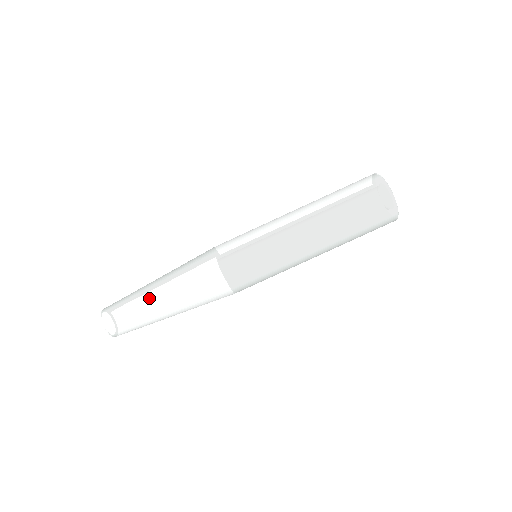
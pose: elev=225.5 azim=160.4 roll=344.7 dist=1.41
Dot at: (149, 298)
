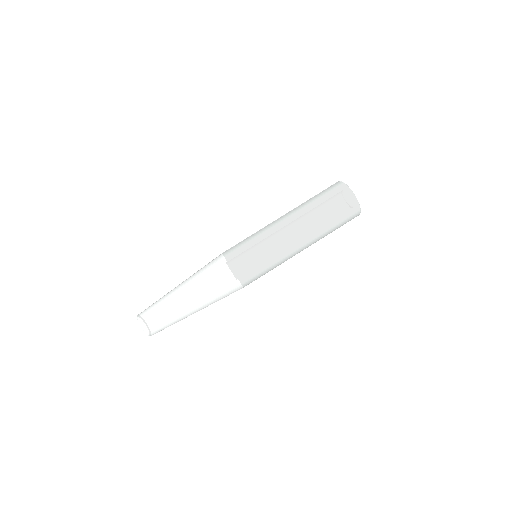
Dot at: (183, 309)
